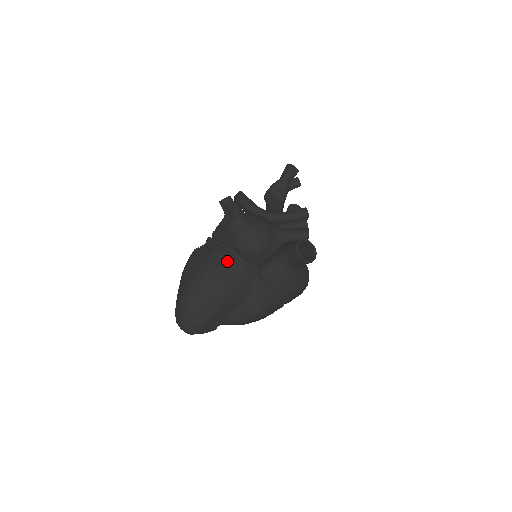
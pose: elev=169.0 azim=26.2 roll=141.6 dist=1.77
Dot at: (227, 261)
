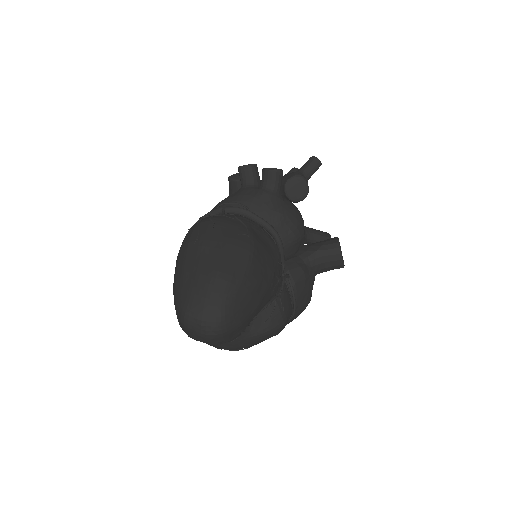
Dot at: (264, 238)
